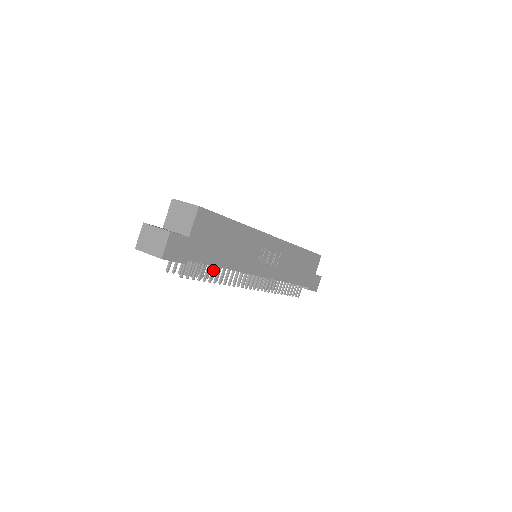
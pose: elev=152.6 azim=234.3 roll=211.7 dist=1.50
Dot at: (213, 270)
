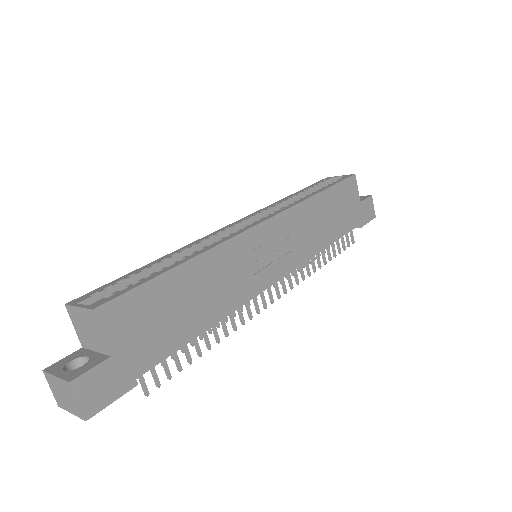
Dot at: (194, 341)
